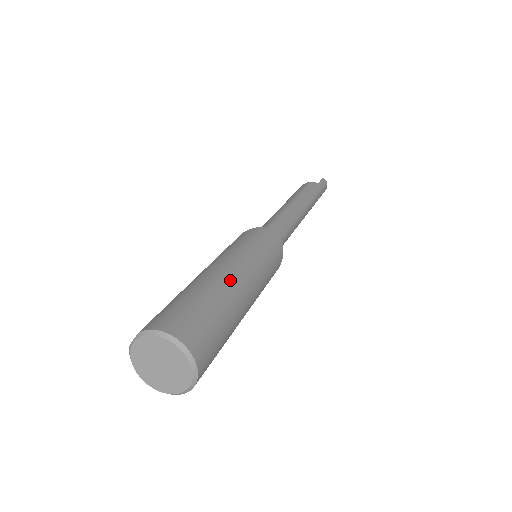
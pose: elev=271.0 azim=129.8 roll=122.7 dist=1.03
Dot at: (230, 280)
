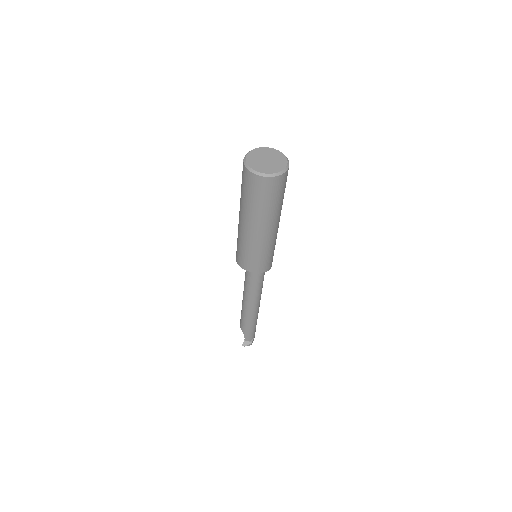
Dot at: occluded
